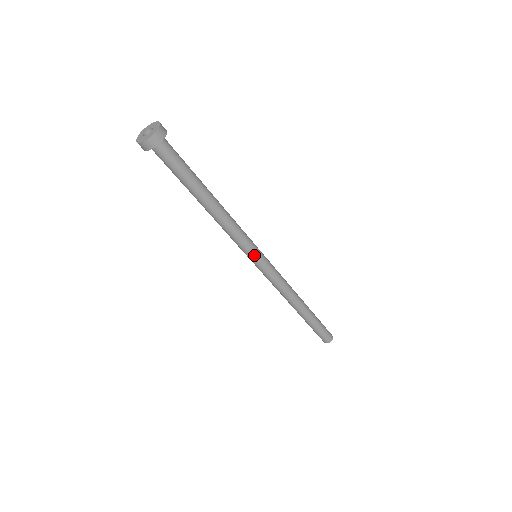
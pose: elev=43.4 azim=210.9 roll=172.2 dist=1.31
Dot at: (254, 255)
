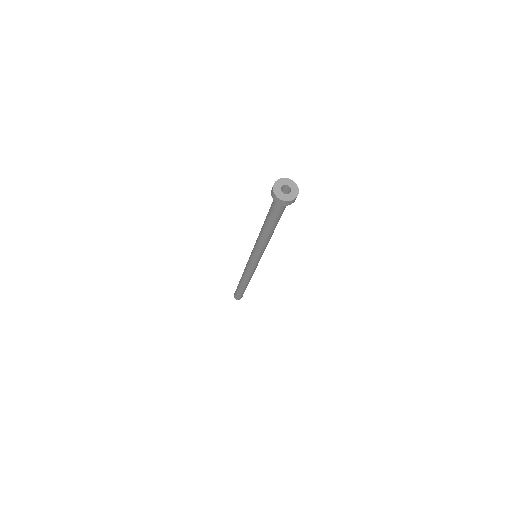
Dot at: (256, 258)
